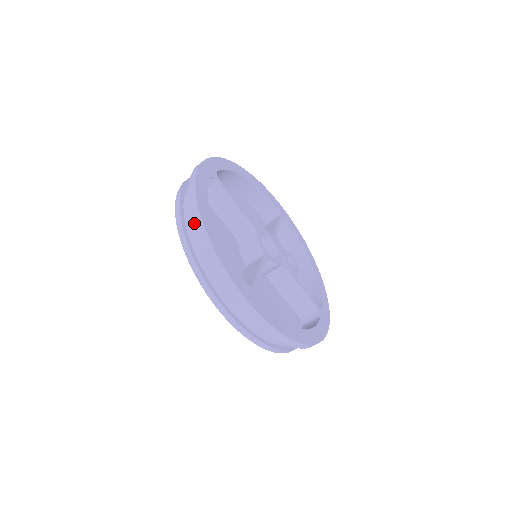
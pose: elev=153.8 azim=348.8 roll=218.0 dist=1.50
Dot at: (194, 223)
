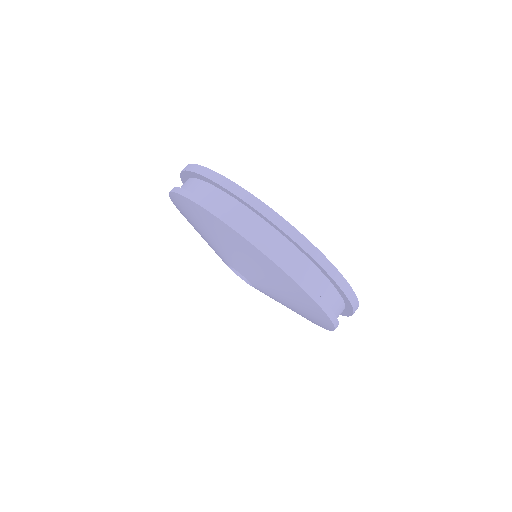
Dot at: (303, 249)
